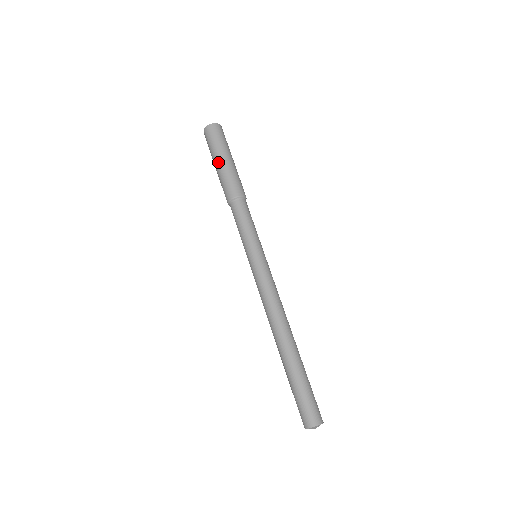
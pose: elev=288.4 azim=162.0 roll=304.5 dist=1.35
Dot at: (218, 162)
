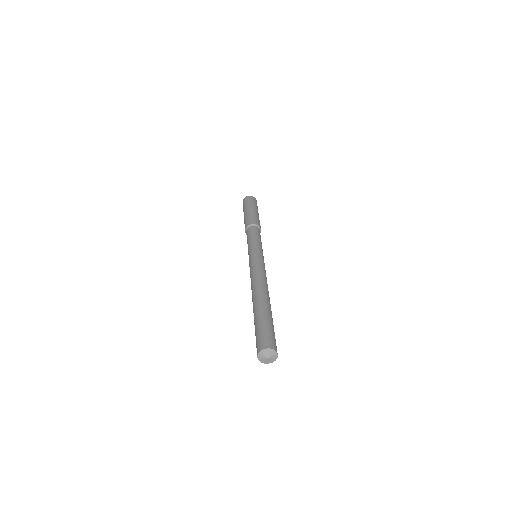
Dot at: (244, 215)
